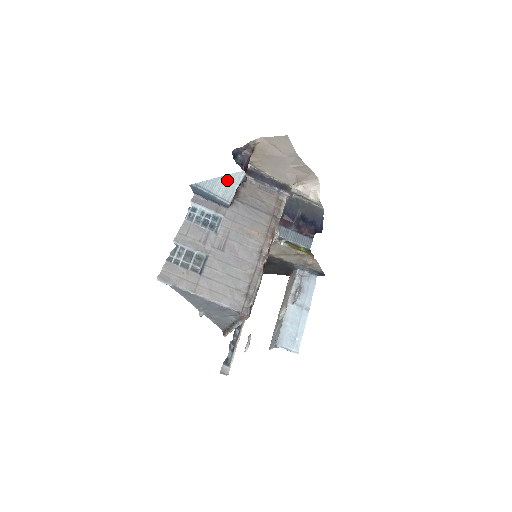
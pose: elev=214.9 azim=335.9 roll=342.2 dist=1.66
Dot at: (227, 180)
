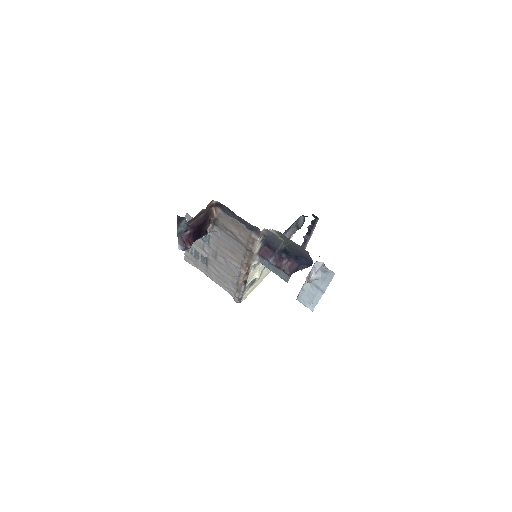
Dot at: occluded
